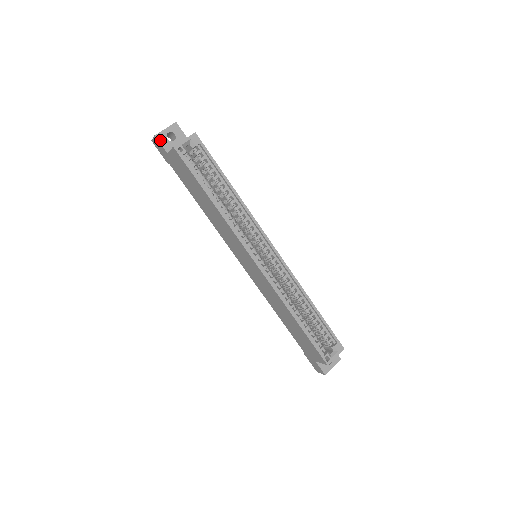
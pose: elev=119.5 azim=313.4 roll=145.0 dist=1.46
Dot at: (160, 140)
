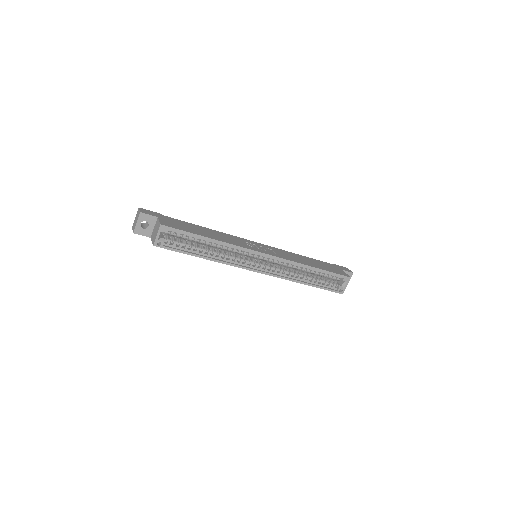
Dot at: (139, 233)
